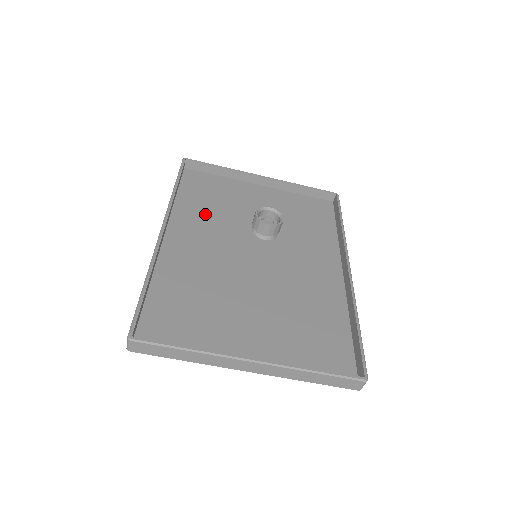
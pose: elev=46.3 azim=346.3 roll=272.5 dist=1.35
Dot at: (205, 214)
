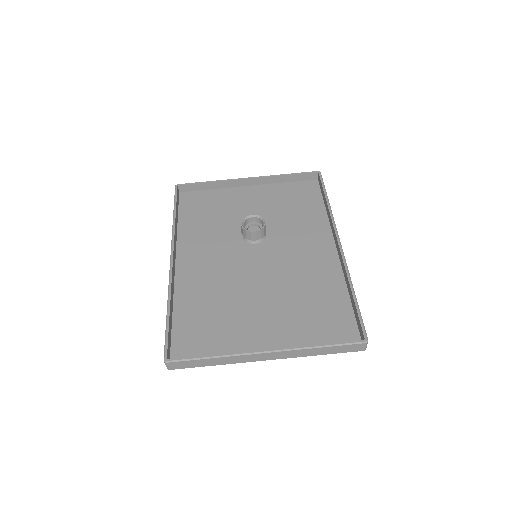
Dot at: (205, 231)
